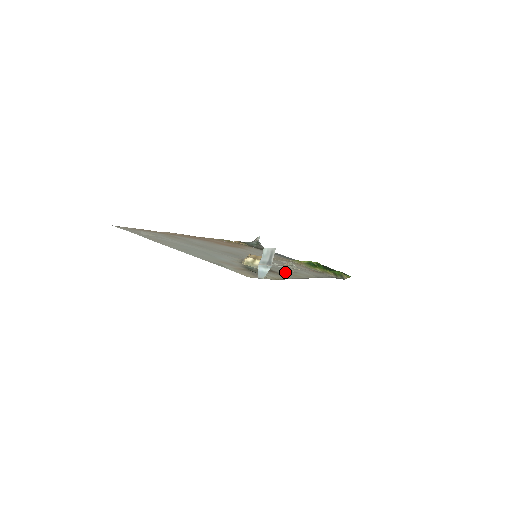
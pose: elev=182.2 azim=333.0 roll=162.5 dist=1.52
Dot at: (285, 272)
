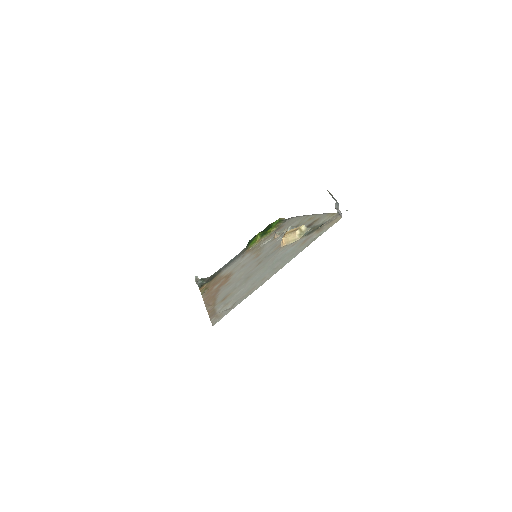
Dot at: occluded
